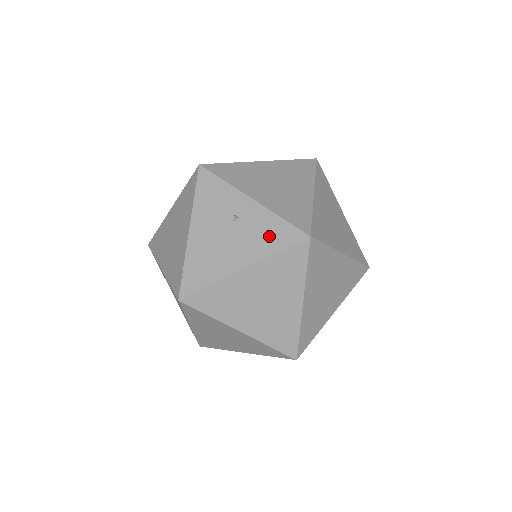
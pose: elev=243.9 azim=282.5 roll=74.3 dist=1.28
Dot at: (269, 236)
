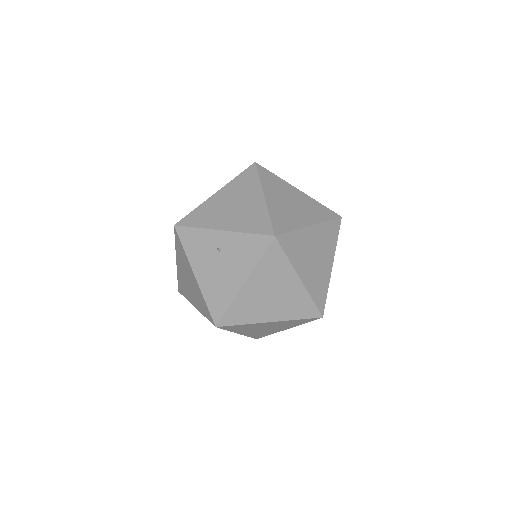
Dot at: (248, 251)
